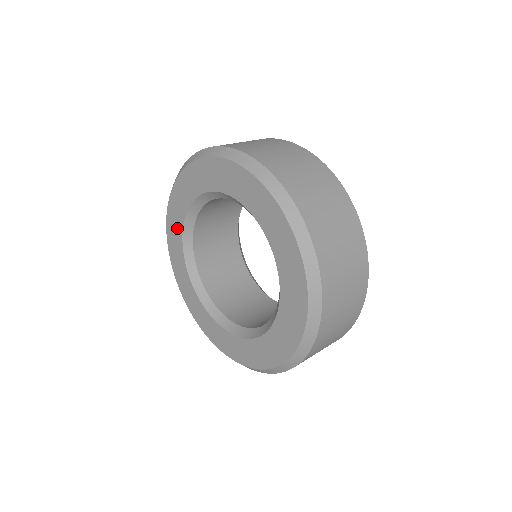
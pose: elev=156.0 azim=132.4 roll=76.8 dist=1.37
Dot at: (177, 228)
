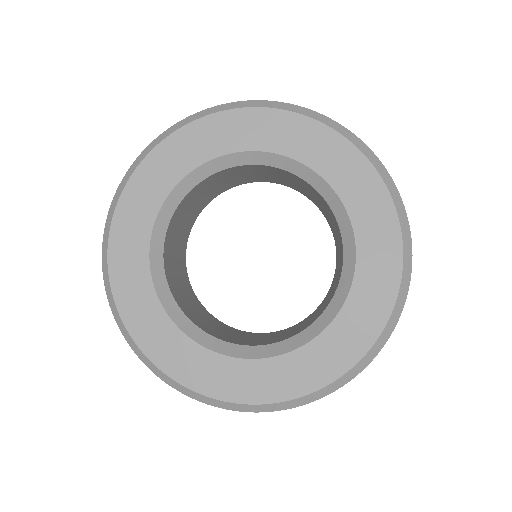
Dot at: (158, 187)
